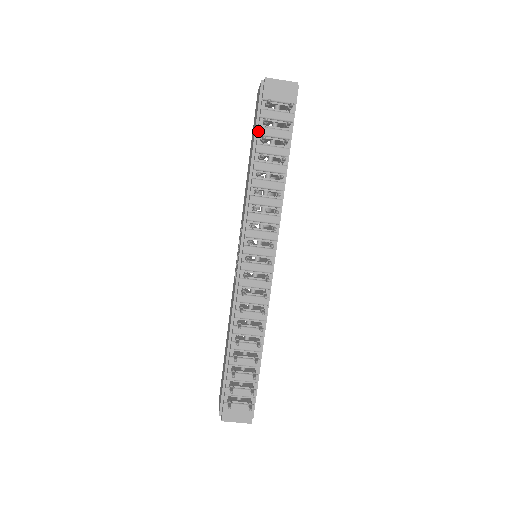
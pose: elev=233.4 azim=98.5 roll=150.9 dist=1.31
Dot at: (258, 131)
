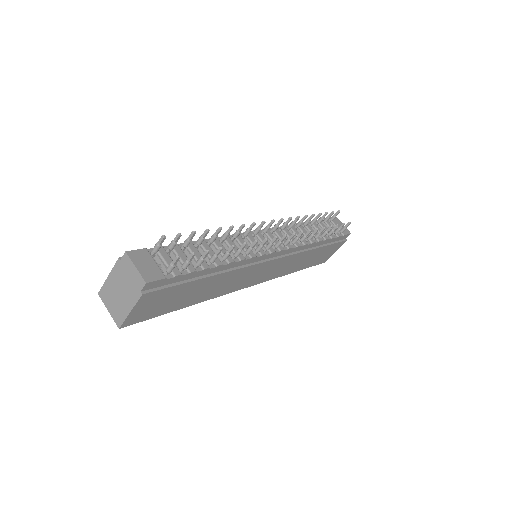
Dot at: (318, 219)
